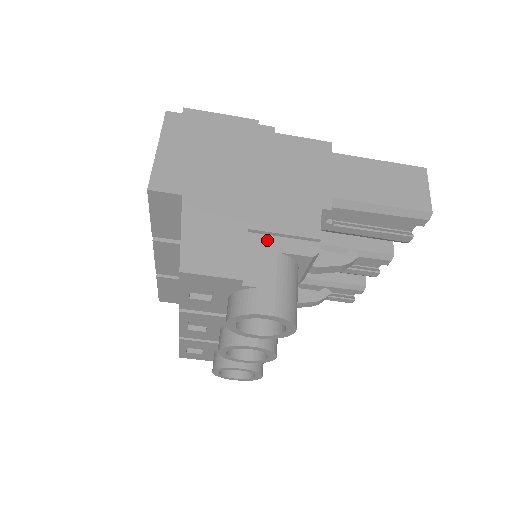
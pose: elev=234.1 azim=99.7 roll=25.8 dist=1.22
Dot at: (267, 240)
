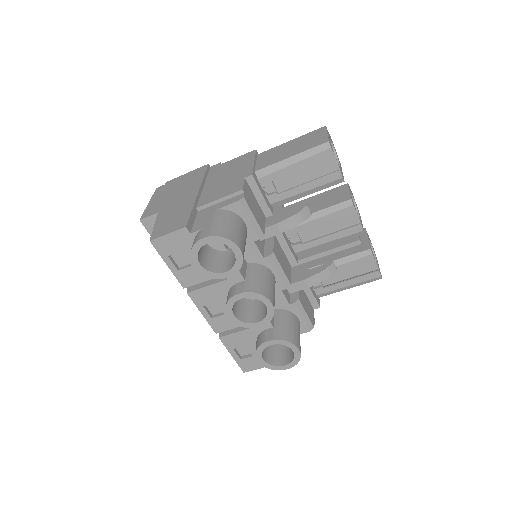
Dot at: (210, 208)
